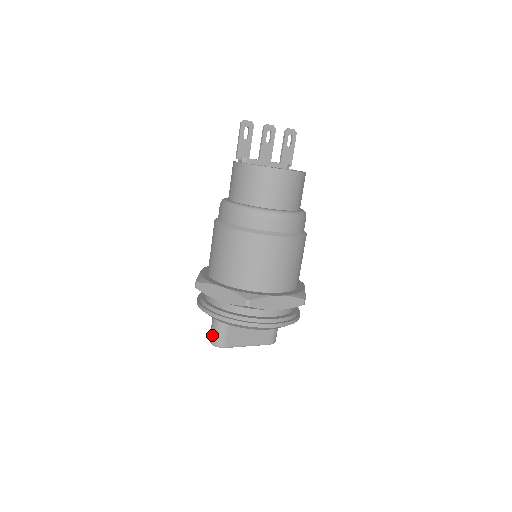
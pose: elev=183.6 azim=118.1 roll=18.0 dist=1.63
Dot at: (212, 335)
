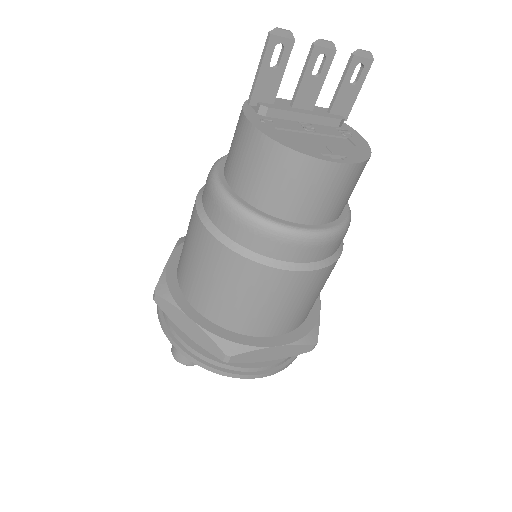
Dot at: (175, 348)
